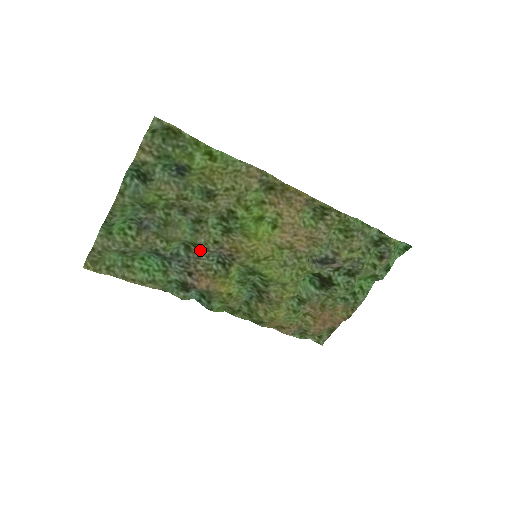
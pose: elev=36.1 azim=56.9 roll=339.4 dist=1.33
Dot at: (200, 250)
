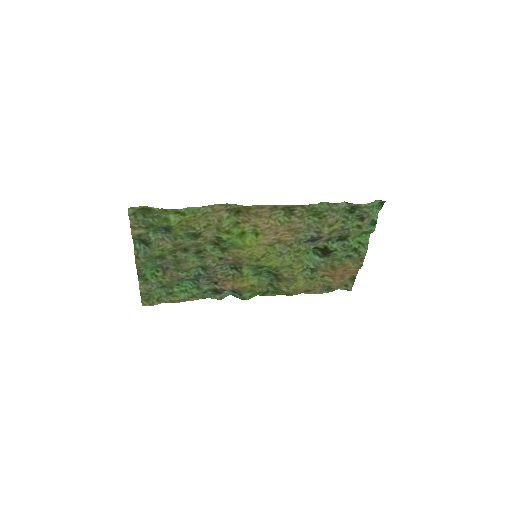
Dot at: (212, 267)
